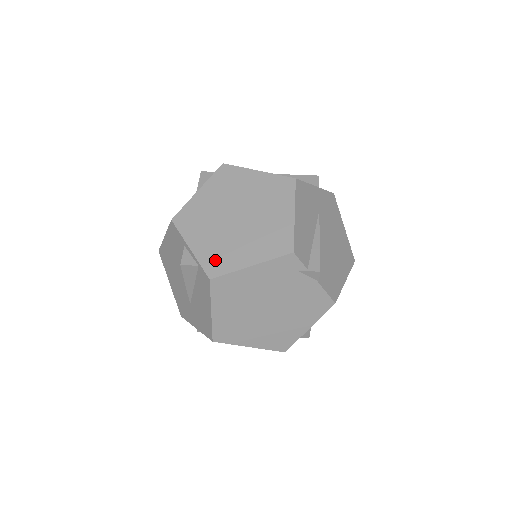
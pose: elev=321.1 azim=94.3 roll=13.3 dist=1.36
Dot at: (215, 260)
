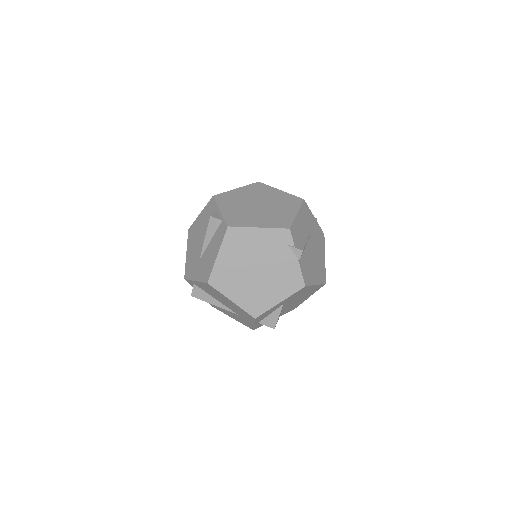
Dot at: (235, 219)
